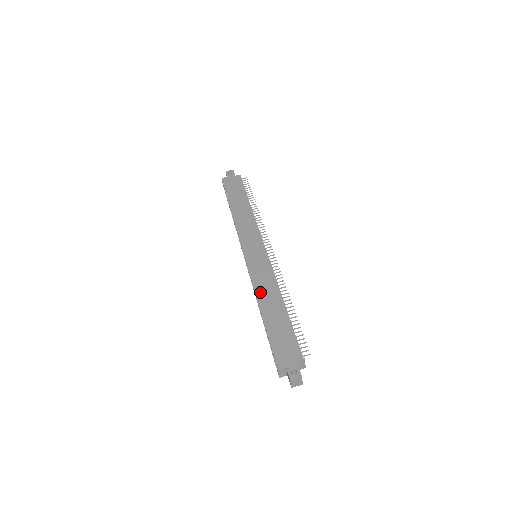
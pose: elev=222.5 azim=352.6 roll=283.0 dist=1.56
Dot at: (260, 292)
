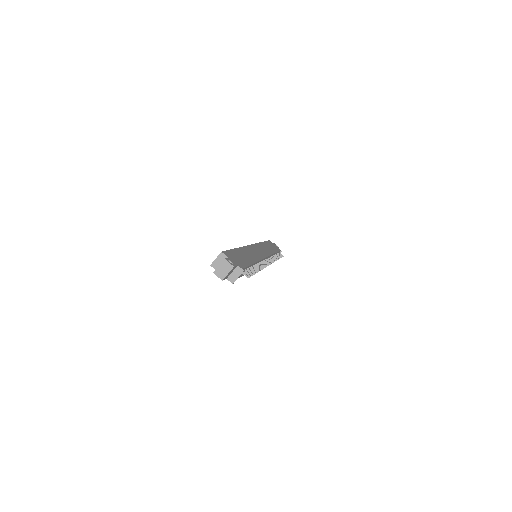
Dot at: (246, 249)
